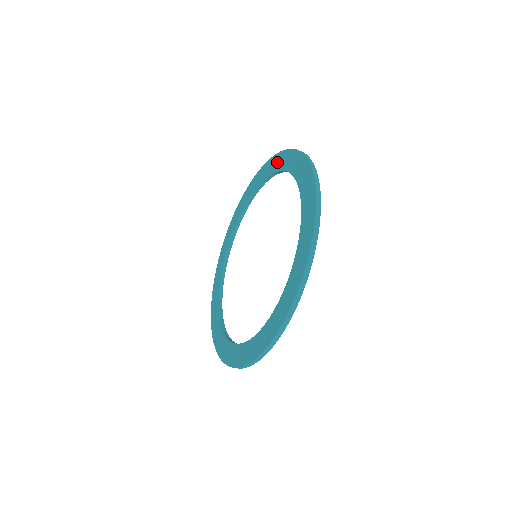
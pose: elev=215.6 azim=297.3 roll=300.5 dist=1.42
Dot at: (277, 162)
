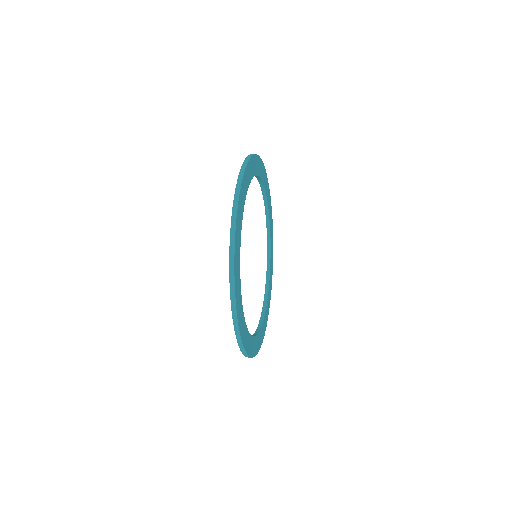
Dot at: occluded
